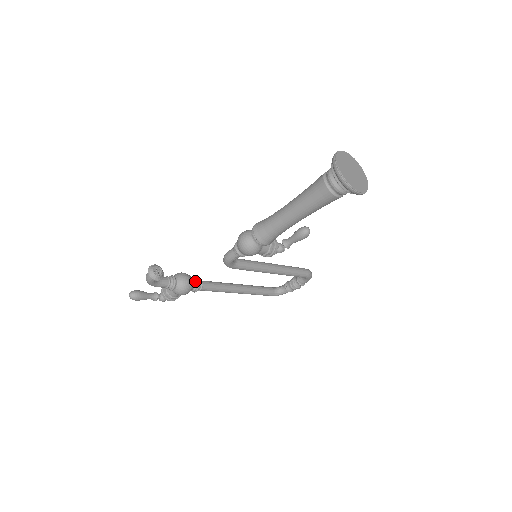
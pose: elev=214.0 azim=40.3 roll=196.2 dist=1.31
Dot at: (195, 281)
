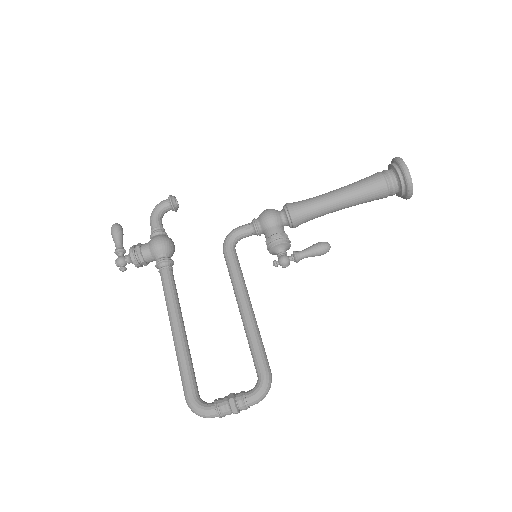
Dot at: (171, 259)
